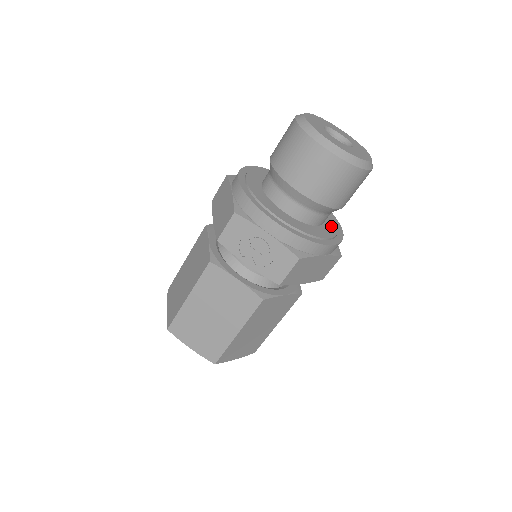
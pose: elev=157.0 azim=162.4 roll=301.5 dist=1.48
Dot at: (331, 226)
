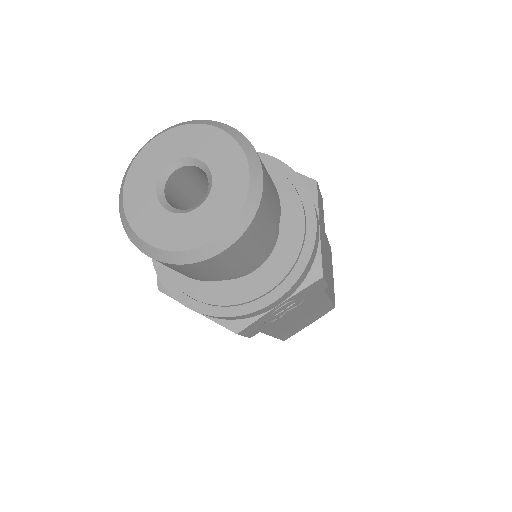
Dot at: (277, 187)
